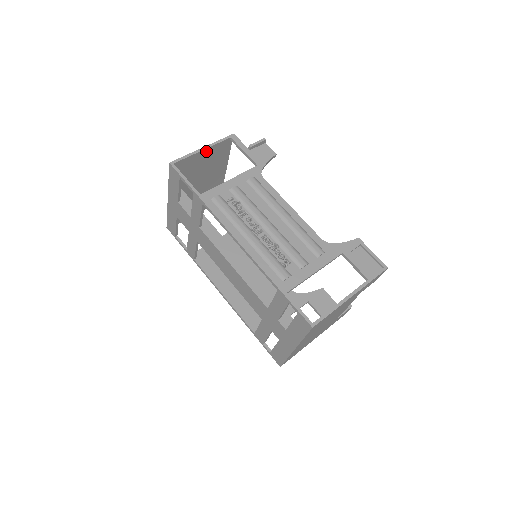
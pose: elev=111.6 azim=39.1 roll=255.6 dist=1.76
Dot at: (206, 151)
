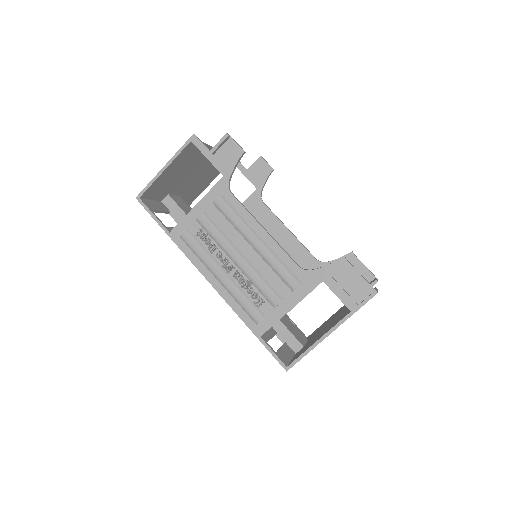
Dot at: (170, 167)
